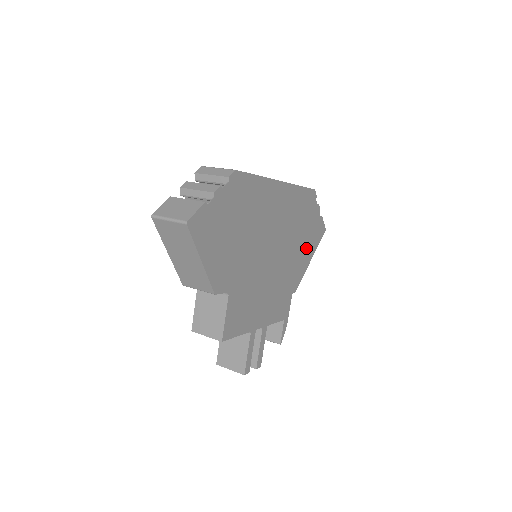
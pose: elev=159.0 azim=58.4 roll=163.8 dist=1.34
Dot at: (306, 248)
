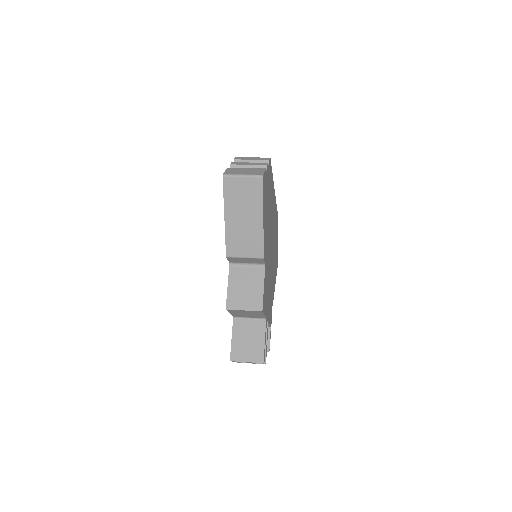
Dot at: (275, 267)
